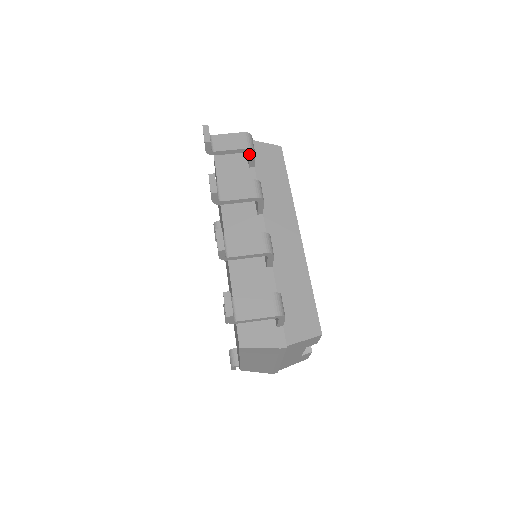
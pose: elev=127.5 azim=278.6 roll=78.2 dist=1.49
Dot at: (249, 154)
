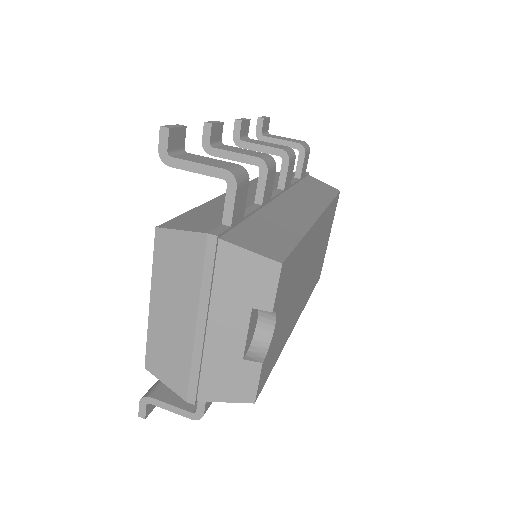
Dot at: occluded
